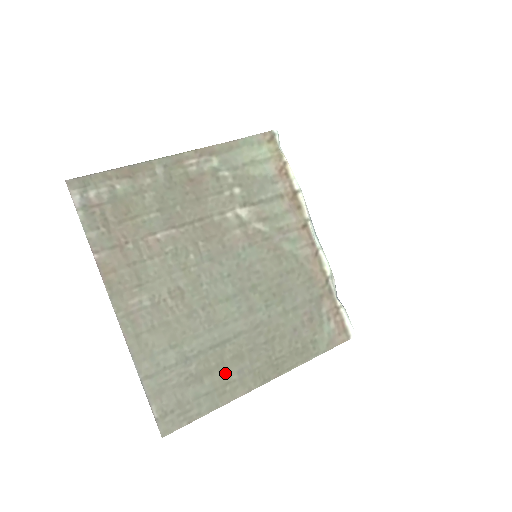
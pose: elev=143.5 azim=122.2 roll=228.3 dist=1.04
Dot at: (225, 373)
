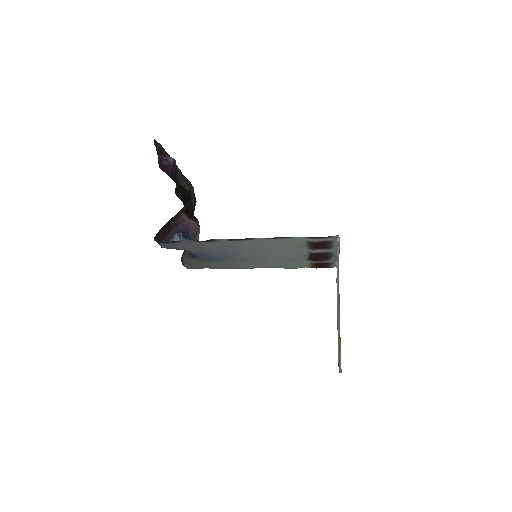
Dot at: (338, 336)
